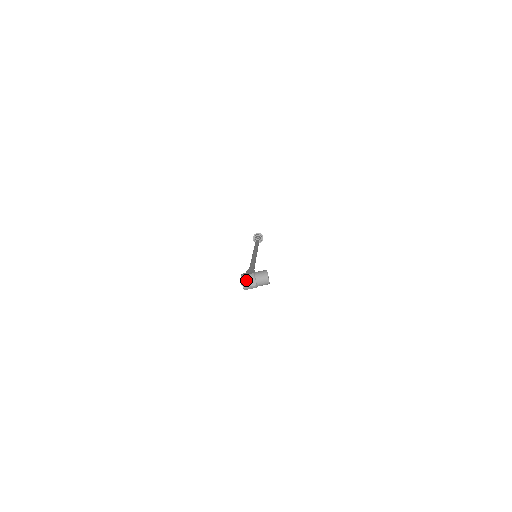
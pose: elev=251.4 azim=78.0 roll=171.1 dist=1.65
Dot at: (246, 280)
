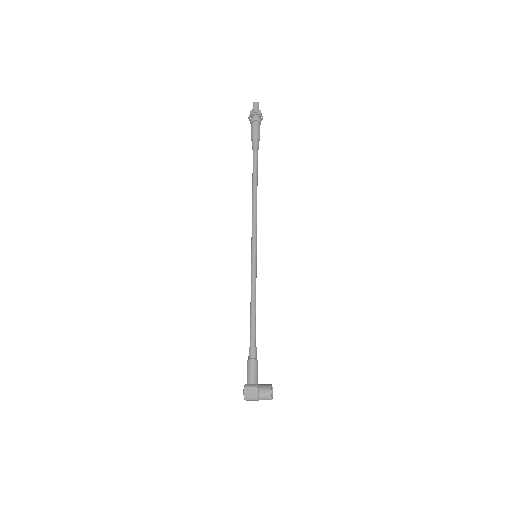
Dot at: (249, 400)
